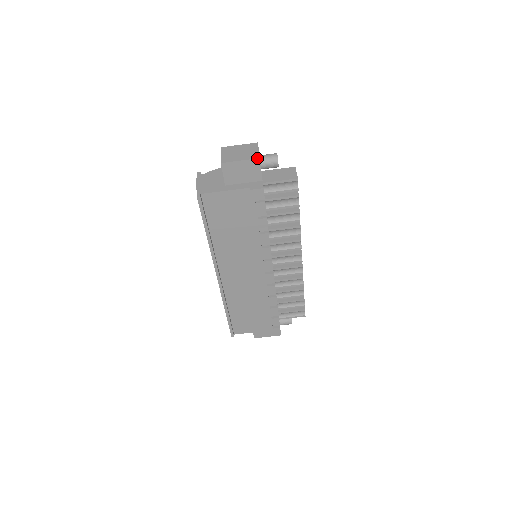
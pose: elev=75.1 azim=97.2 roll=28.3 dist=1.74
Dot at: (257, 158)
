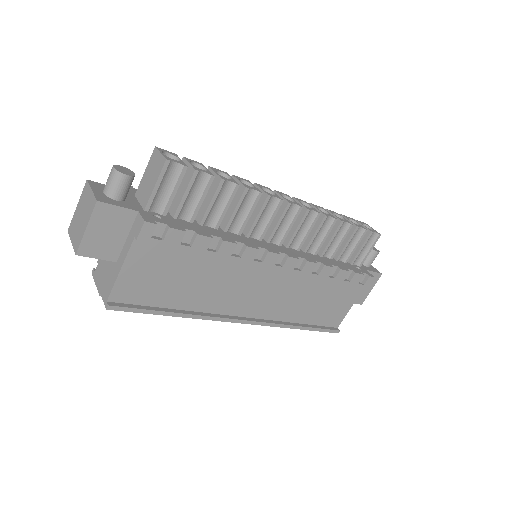
Dot at: (95, 204)
